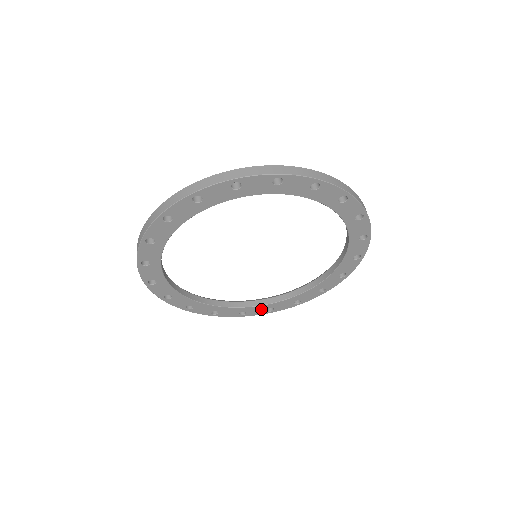
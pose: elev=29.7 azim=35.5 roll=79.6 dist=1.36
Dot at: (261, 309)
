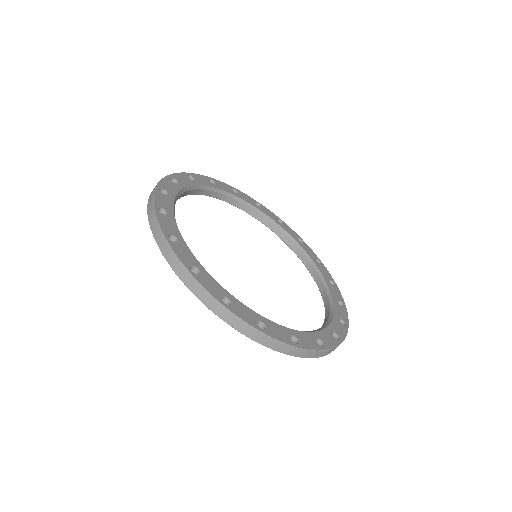
Dot at: occluded
